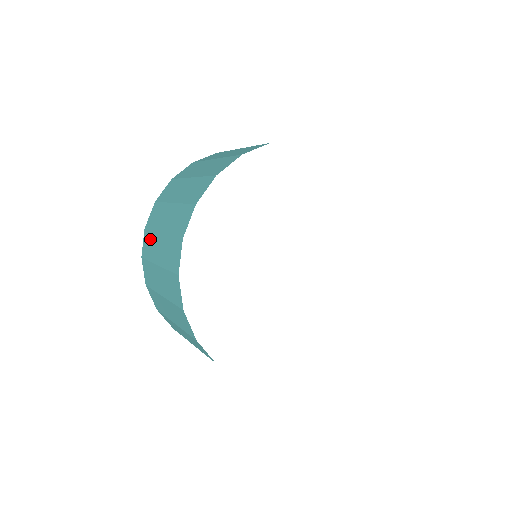
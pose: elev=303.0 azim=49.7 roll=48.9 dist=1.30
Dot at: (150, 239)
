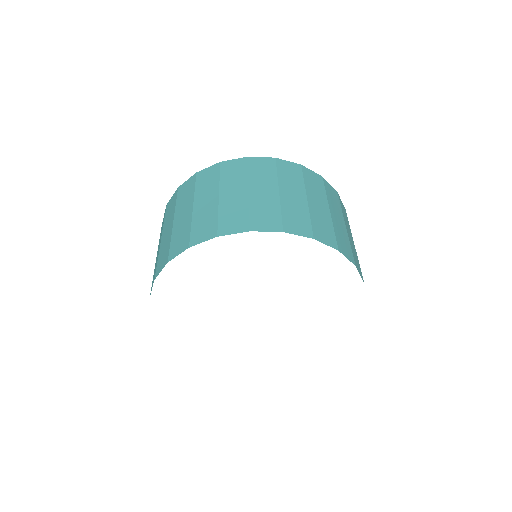
Dot at: (172, 207)
